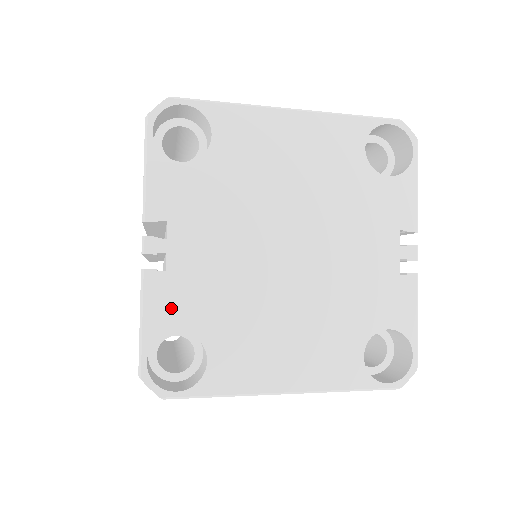
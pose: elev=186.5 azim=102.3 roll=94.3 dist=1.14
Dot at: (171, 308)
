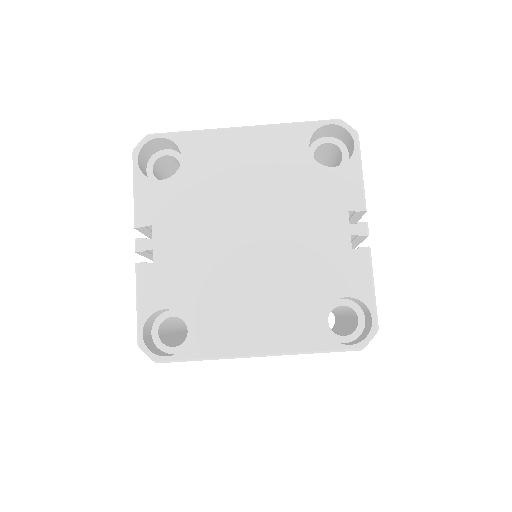
Dot at: (158, 291)
